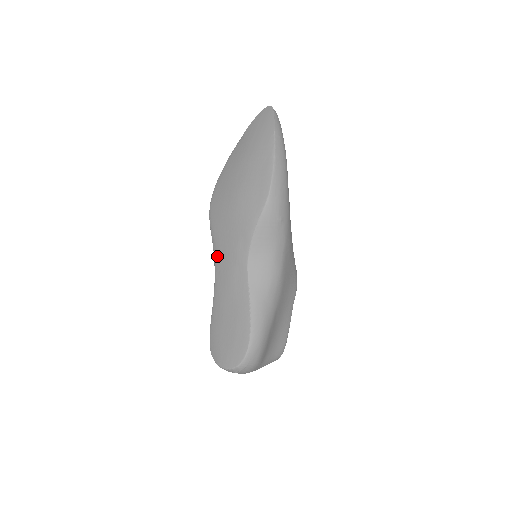
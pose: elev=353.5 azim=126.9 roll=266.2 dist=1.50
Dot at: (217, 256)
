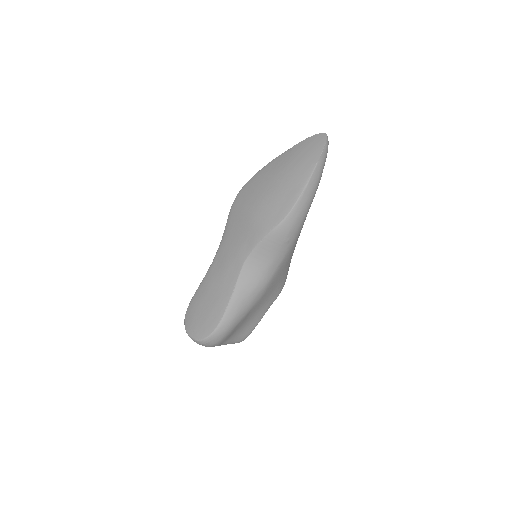
Dot at: (224, 242)
